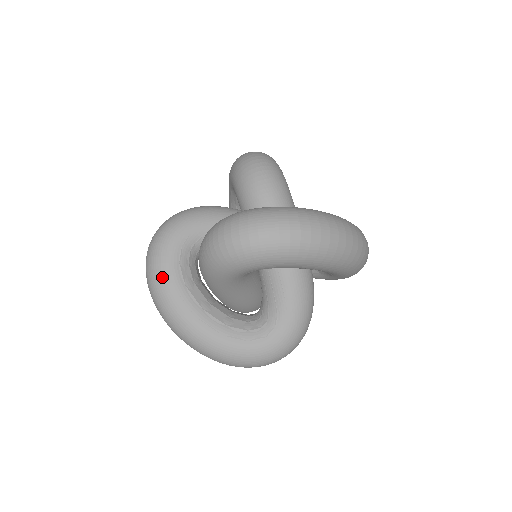
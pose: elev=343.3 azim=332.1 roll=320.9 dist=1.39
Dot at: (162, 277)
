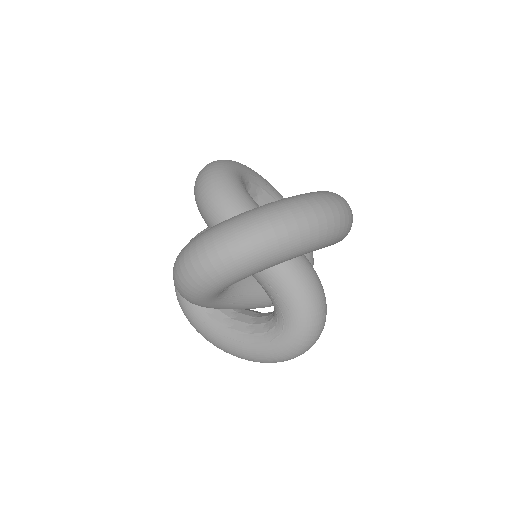
Dot at: (188, 313)
